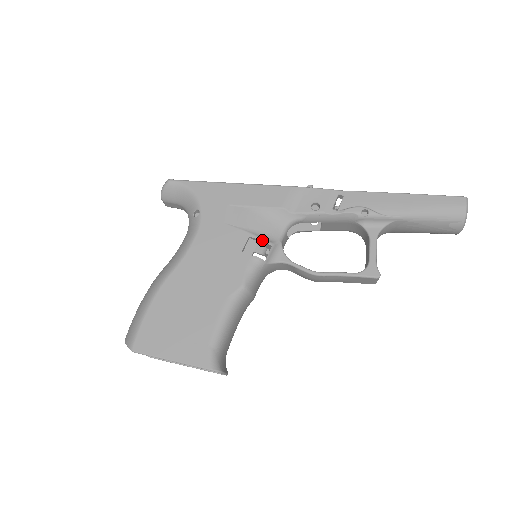
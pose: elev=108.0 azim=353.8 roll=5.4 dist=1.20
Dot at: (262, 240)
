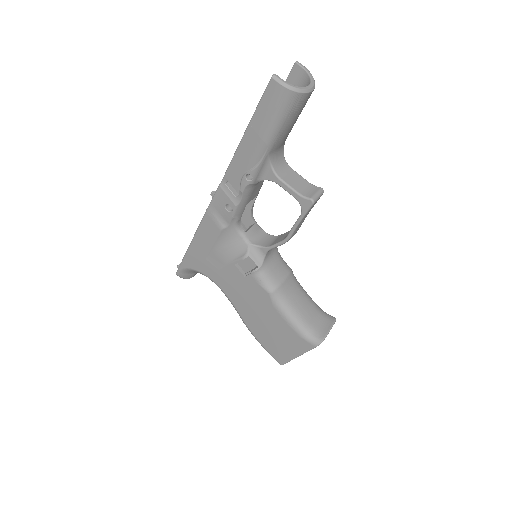
Dot at: (241, 260)
